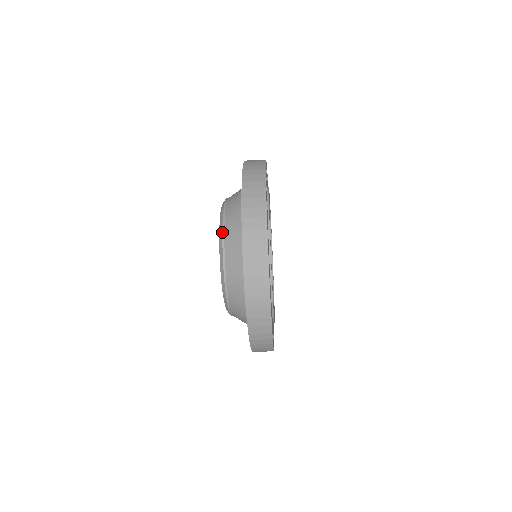
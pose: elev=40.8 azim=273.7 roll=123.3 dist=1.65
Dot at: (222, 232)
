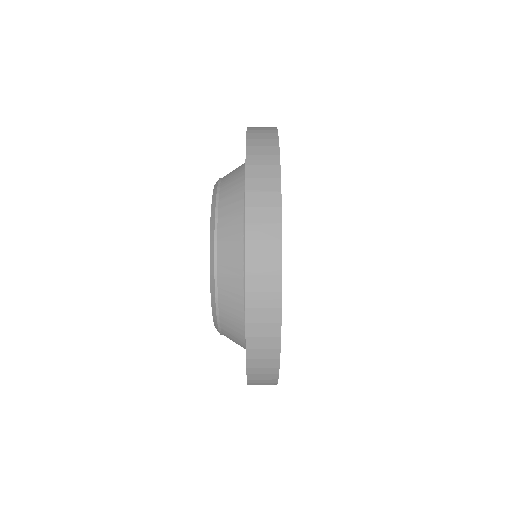
Dot at: (217, 185)
